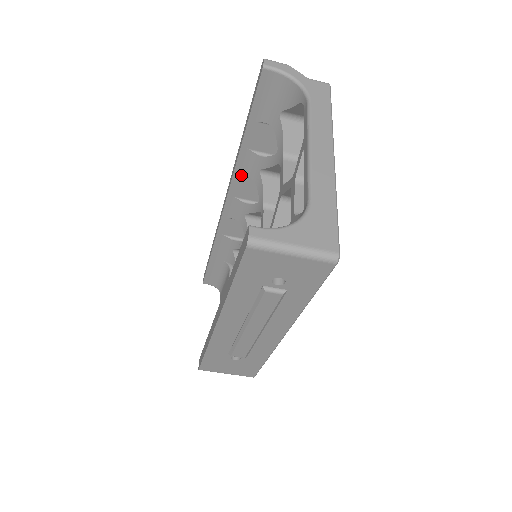
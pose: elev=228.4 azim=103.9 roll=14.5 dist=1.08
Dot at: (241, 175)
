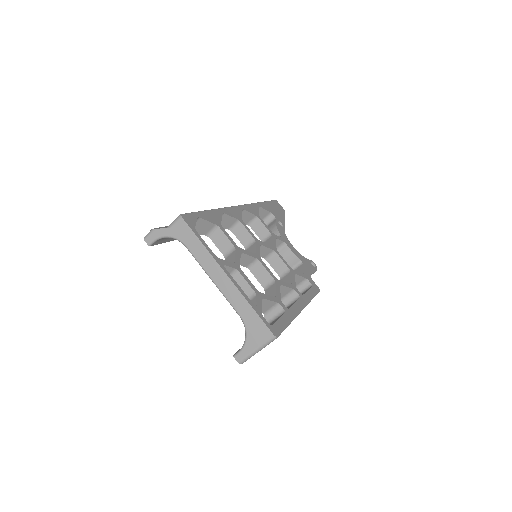
Dot at: occluded
